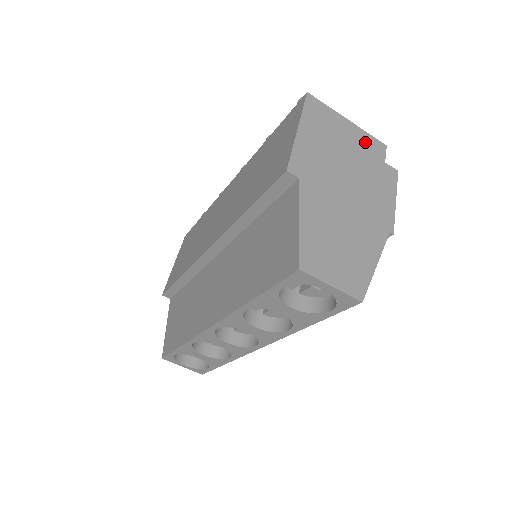
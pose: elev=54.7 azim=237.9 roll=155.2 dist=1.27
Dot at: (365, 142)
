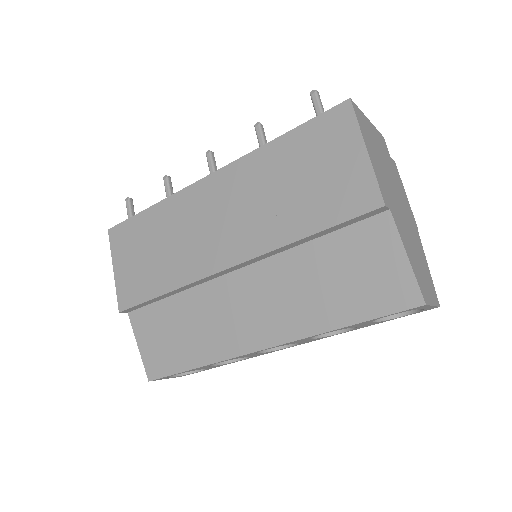
Dot at: (380, 141)
